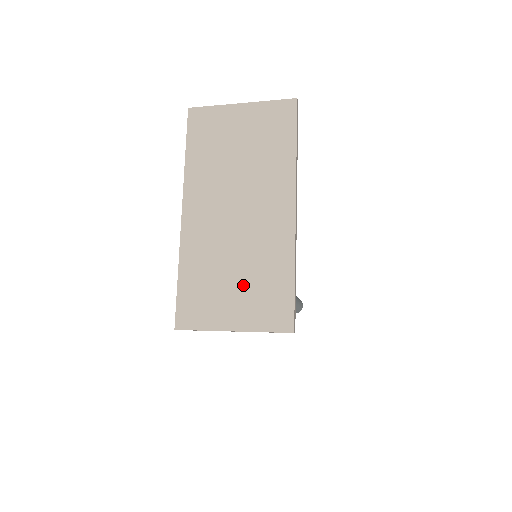
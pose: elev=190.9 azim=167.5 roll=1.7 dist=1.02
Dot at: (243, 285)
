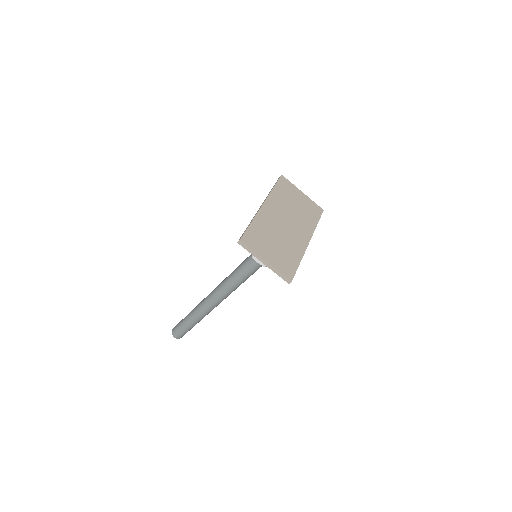
Dot at: (278, 249)
